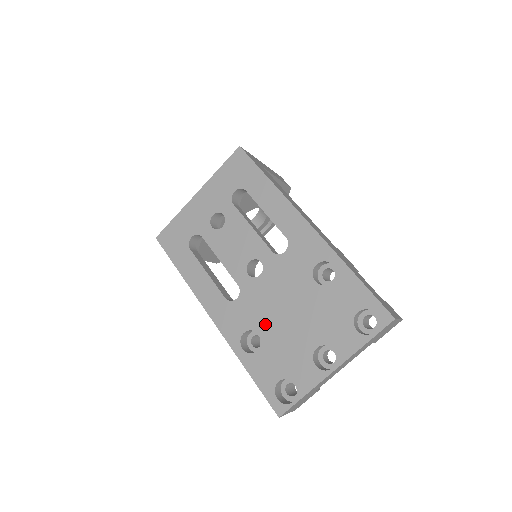
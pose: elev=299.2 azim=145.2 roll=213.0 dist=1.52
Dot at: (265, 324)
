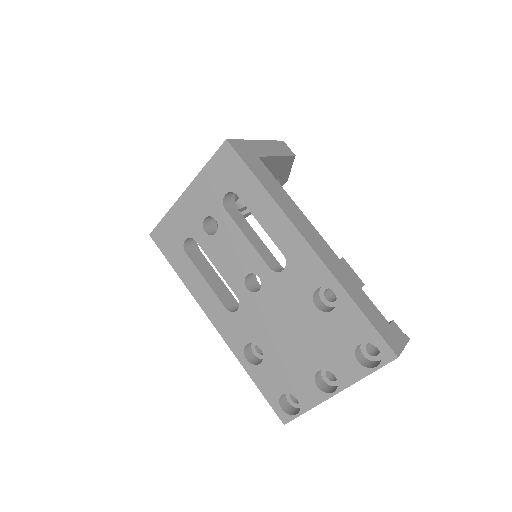
Dot at: (267, 340)
